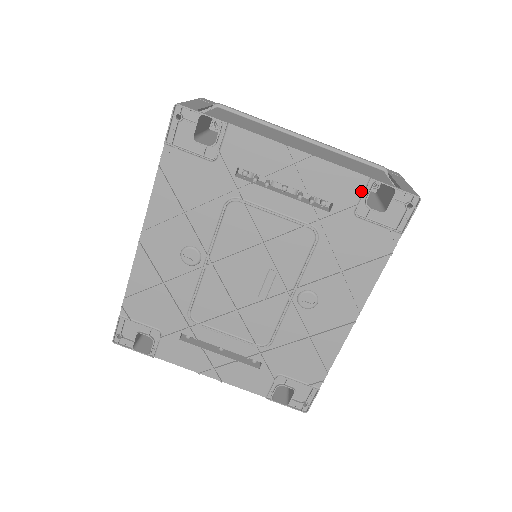
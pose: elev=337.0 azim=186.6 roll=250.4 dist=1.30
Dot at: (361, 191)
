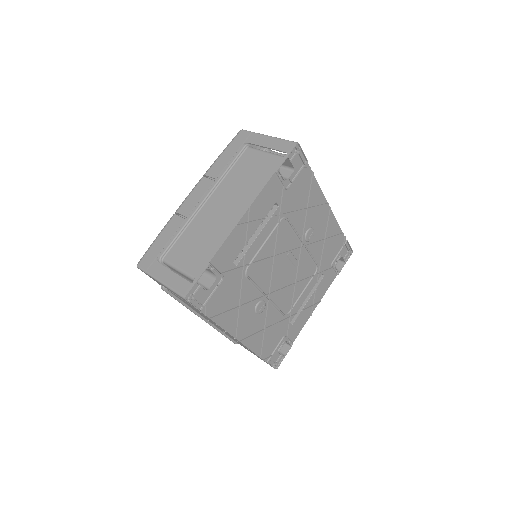
Dot at: (278, 181)
